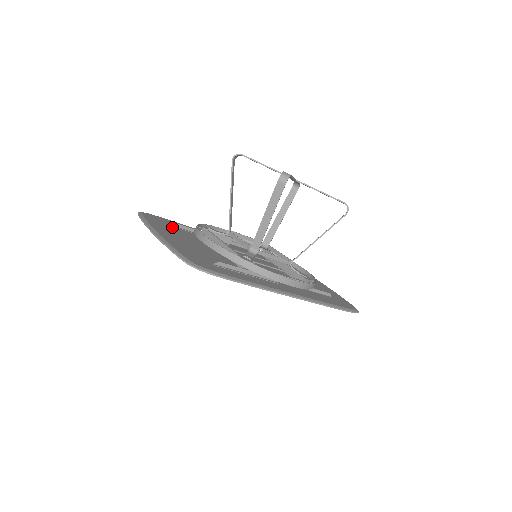
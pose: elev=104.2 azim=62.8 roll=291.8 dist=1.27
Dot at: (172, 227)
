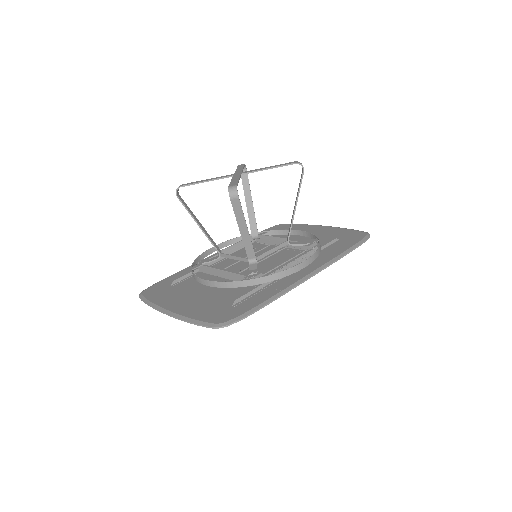
Dot at: (174, 287)
